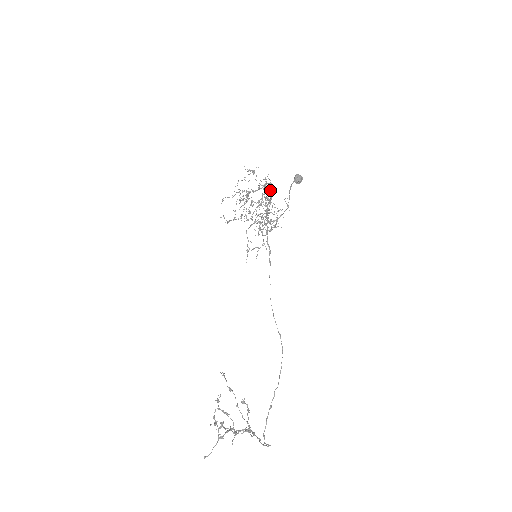
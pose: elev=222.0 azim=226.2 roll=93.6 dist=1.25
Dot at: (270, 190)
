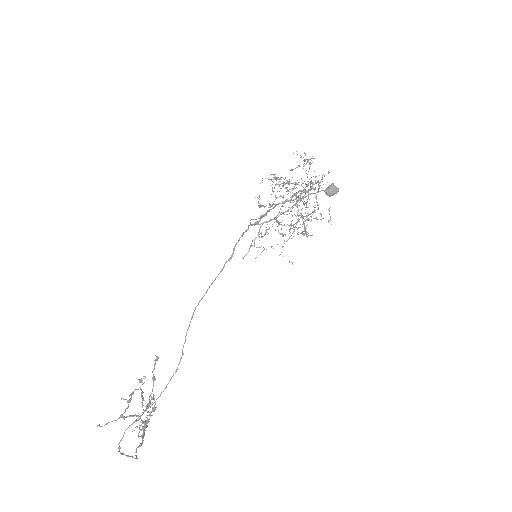
Dot at: occluded
